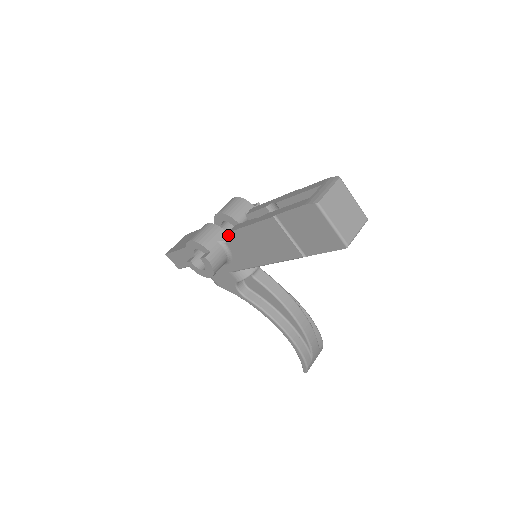
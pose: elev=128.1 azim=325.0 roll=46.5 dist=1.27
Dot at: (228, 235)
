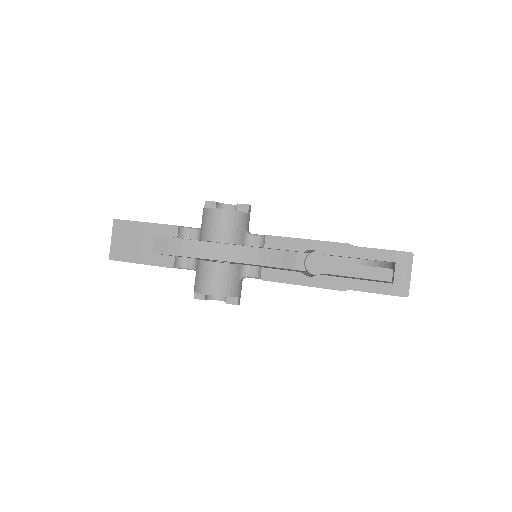
Dot at: (244, 267)
